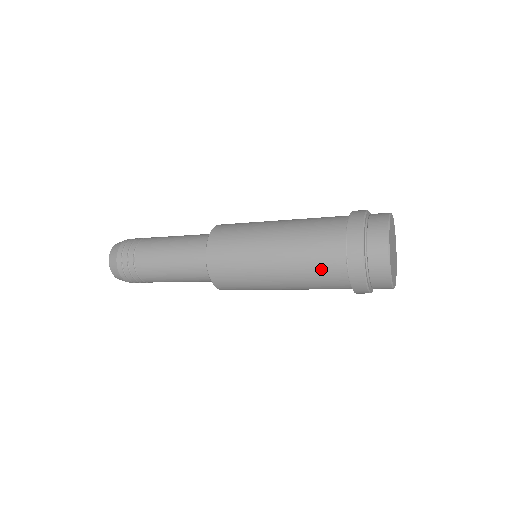
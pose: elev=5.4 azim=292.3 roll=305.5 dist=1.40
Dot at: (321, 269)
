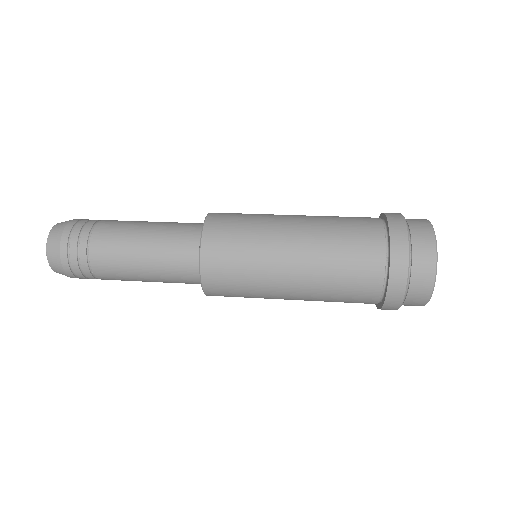
Dot at: (353, 265)
